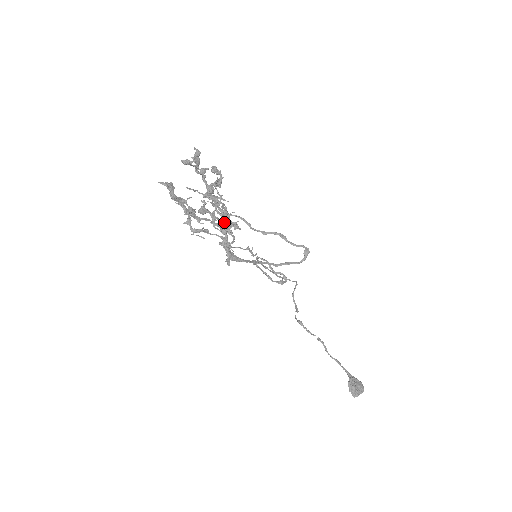
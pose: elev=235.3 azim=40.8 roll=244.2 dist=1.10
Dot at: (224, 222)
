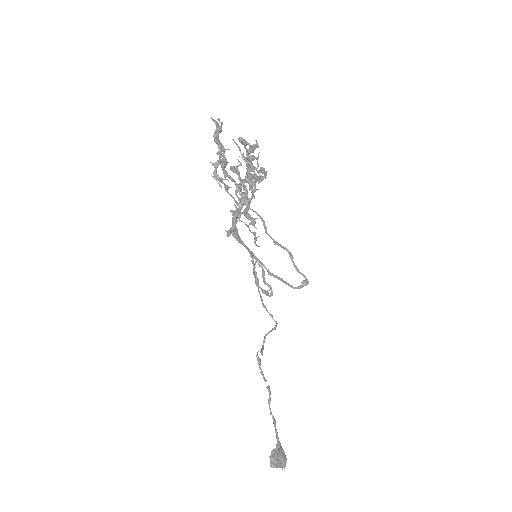
Dot at: occluded
